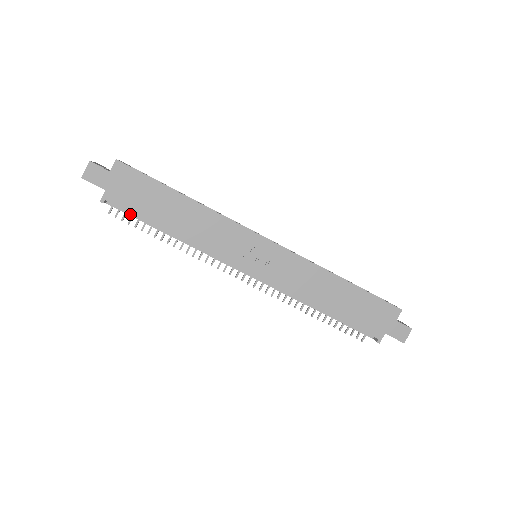
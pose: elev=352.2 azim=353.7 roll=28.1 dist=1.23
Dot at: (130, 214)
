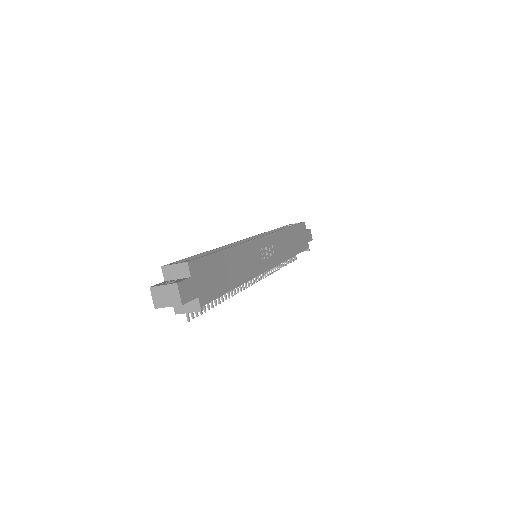
Dot at: occluded
